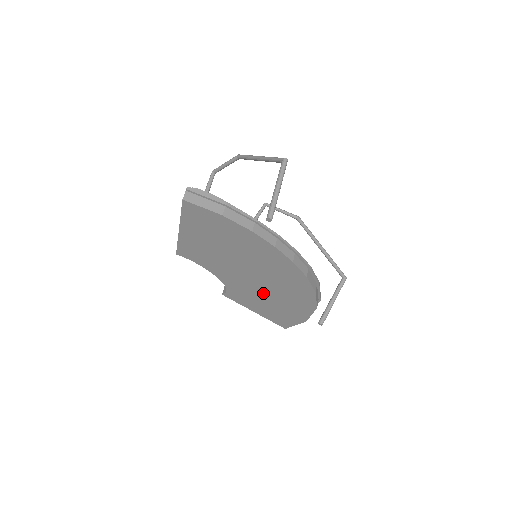
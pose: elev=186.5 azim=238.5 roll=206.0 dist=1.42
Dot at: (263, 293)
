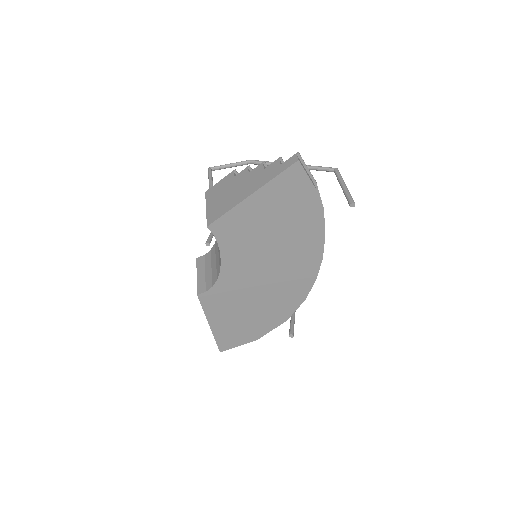
Dot at: (250, 296)
